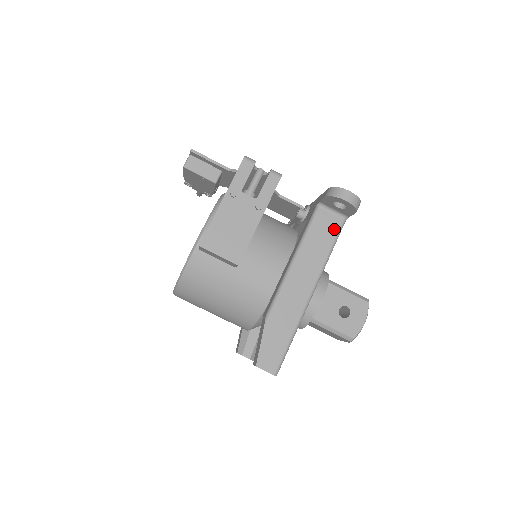
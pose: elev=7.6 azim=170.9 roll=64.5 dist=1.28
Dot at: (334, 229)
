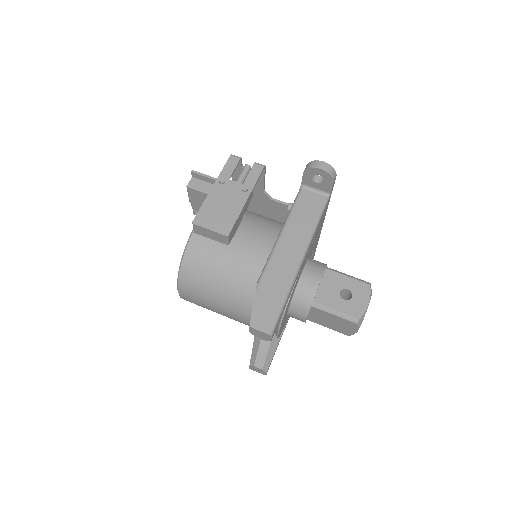
Dot at: (318, 205)
